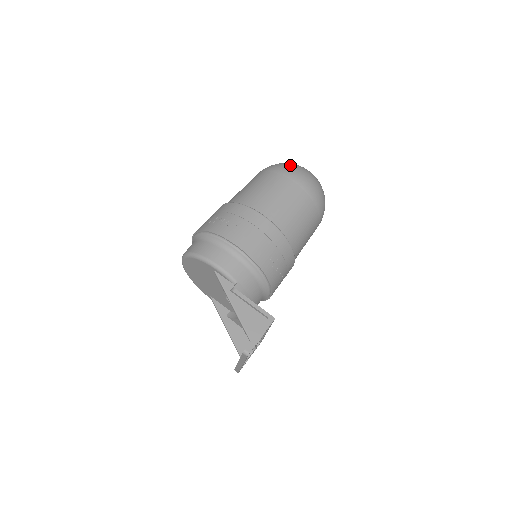
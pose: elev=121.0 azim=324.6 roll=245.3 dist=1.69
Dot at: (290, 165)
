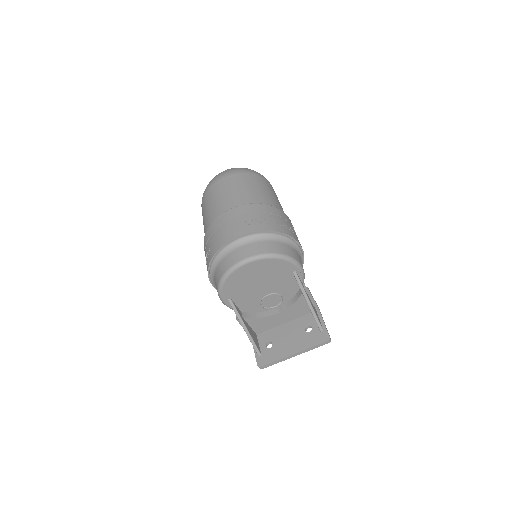
Dot at: occluded
